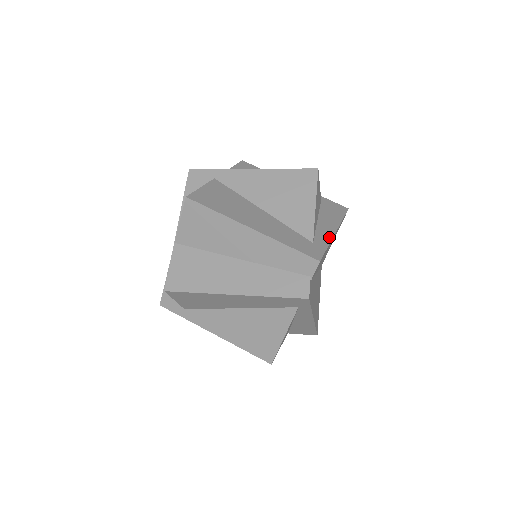
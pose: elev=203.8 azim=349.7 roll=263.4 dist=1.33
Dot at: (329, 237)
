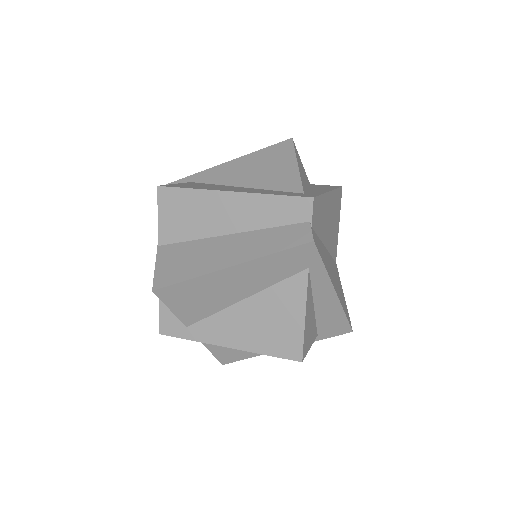
Dot at: (322, 192)
